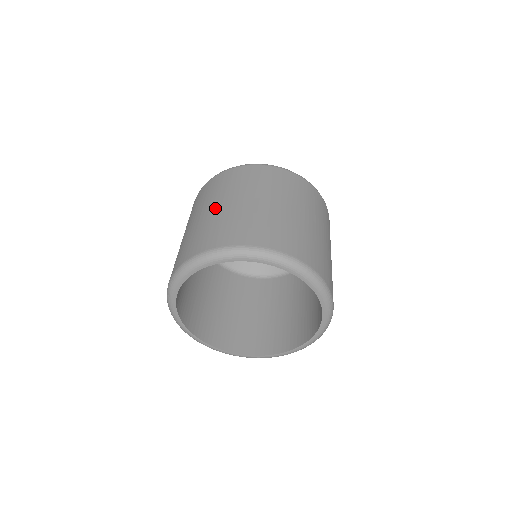
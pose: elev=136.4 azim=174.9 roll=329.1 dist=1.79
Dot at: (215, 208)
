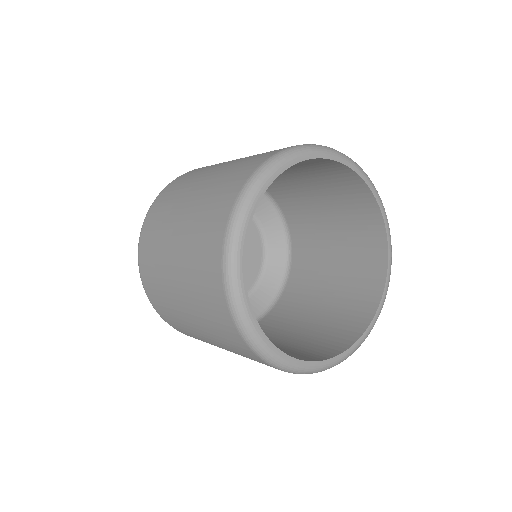
Dot at: (175, 246)
